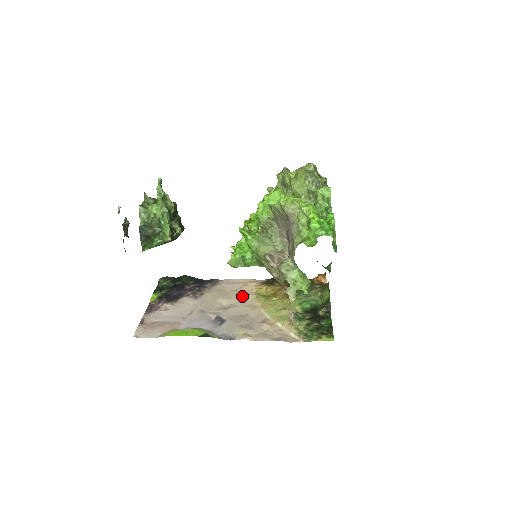
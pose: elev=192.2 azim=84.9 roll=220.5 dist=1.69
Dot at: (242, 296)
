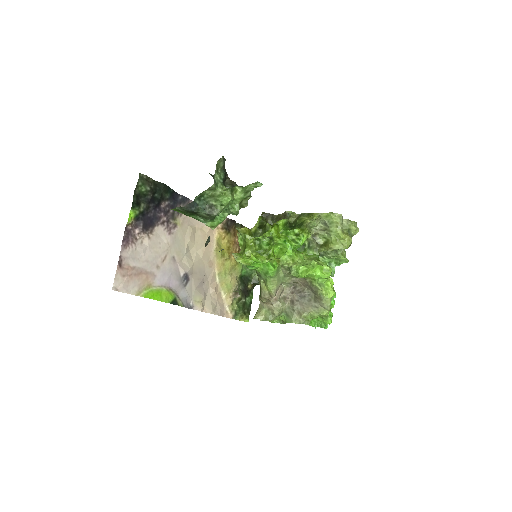
Dot at: occluded
